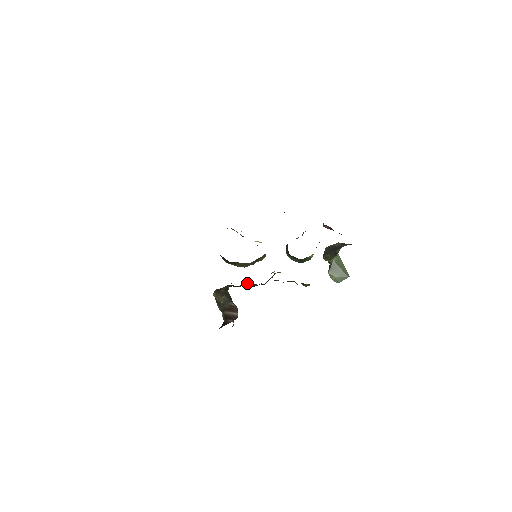
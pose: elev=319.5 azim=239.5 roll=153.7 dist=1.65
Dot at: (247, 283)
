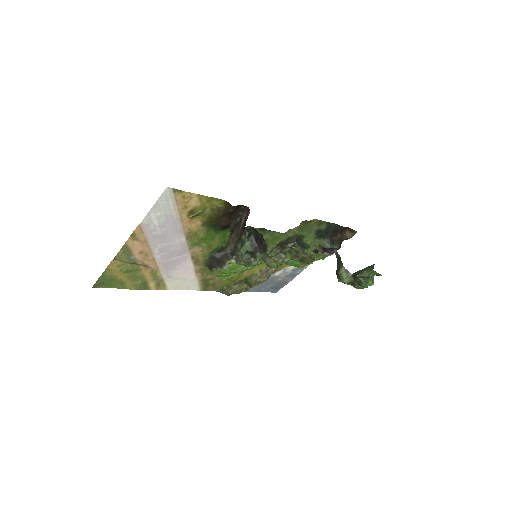
Dot at: occluded
